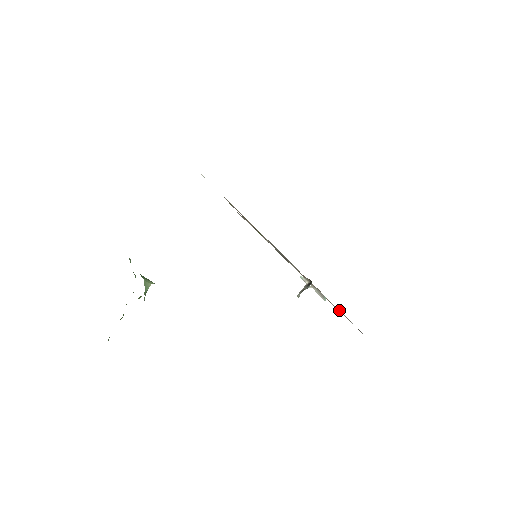
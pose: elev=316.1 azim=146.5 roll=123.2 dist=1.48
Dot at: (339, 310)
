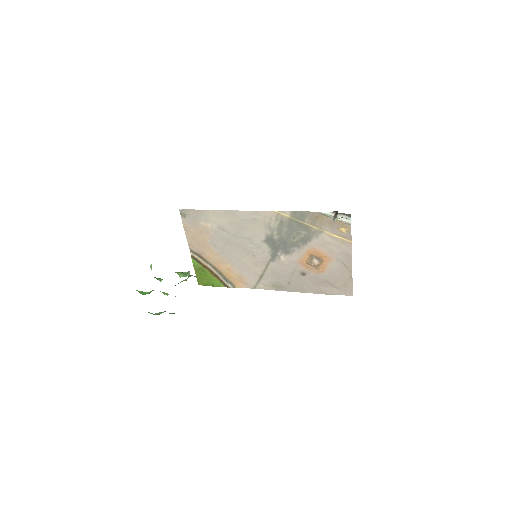
Dot at: (350, 247)
